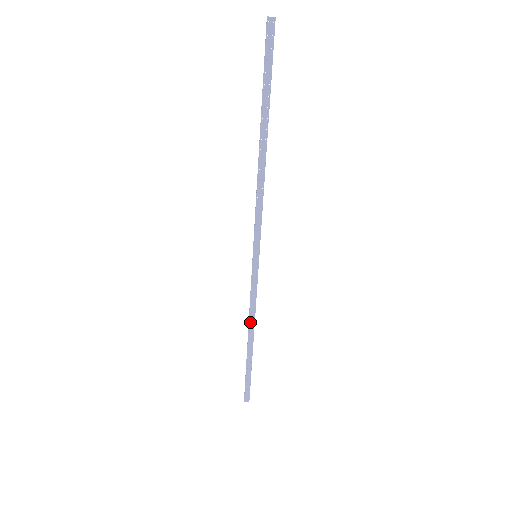
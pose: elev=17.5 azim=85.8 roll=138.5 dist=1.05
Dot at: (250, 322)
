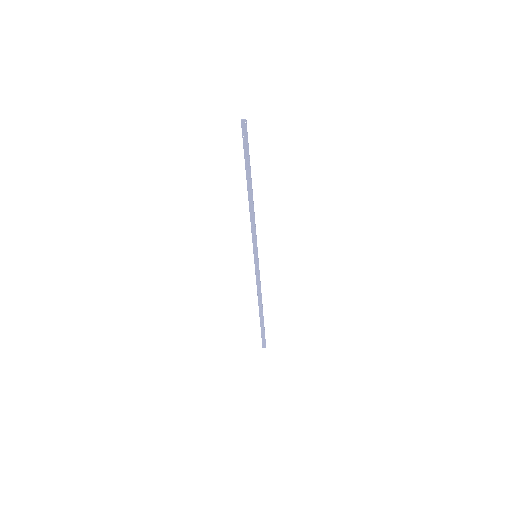
Dot at: (258, 297)
